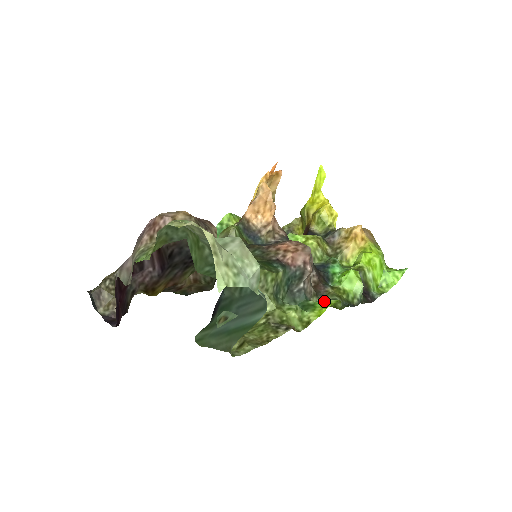
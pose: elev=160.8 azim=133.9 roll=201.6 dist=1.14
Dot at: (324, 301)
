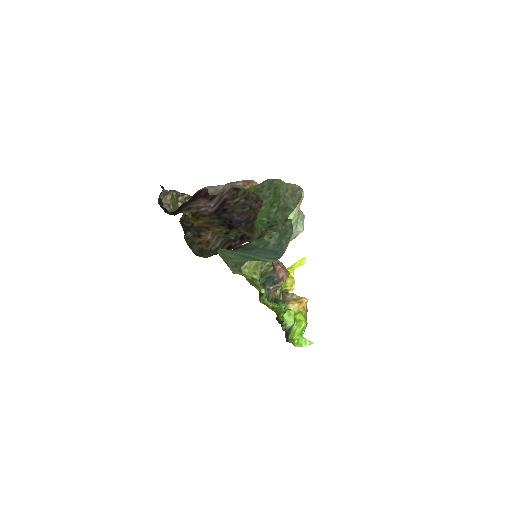
Dot at: occluded
